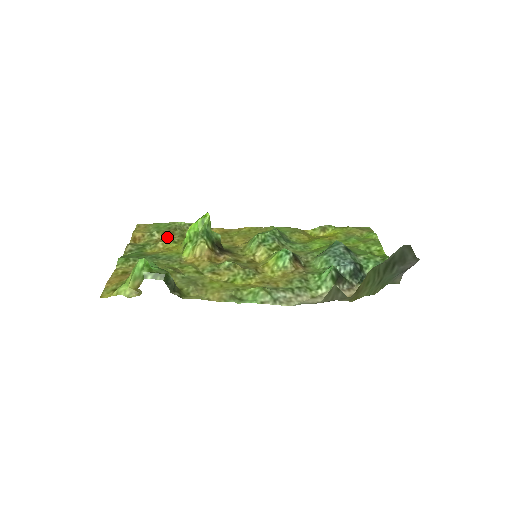
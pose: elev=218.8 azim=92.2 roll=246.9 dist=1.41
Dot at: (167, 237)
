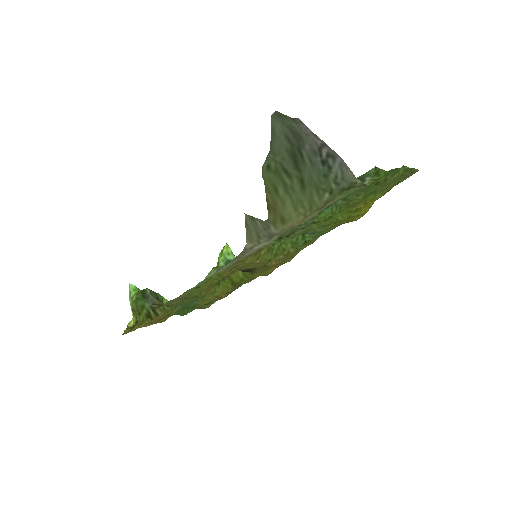
Dot at: (230, 292)
